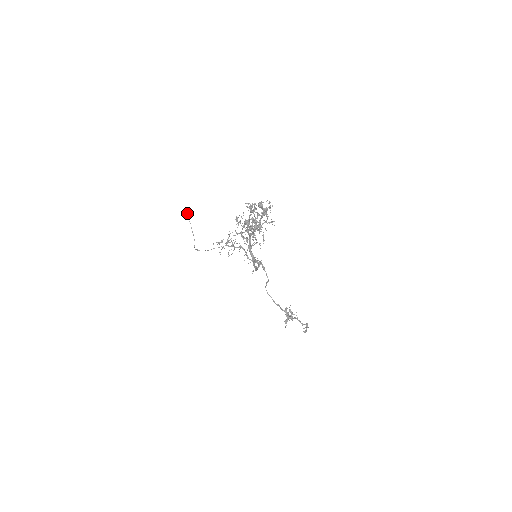
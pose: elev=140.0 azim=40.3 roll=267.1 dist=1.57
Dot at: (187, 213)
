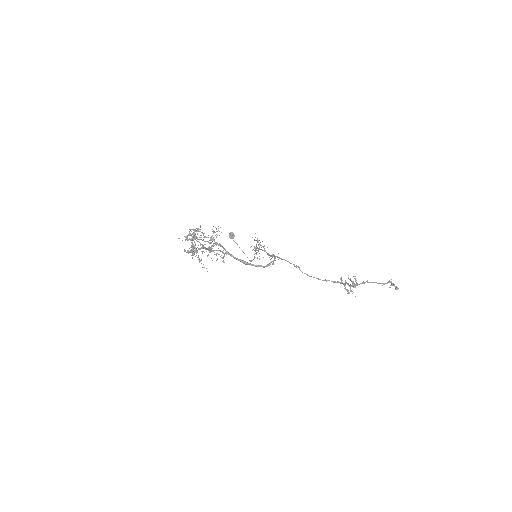
Dot at: (230, 238)
